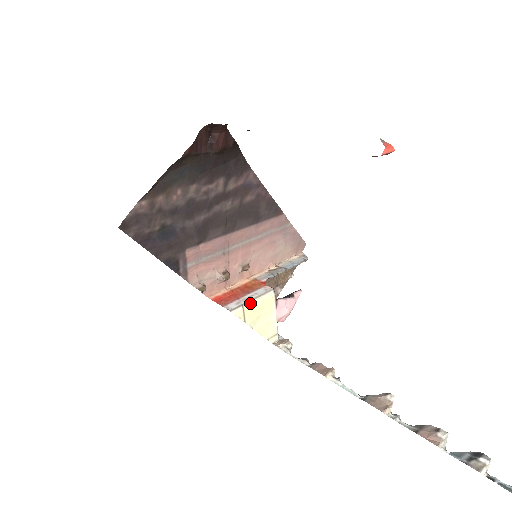
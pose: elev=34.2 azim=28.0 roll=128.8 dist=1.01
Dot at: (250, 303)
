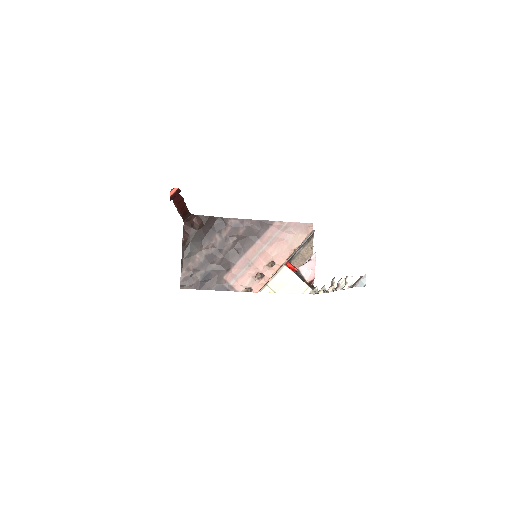
Dot at: (272, 281)
